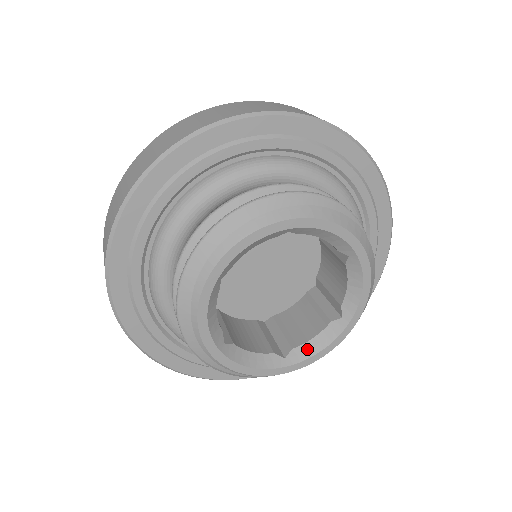
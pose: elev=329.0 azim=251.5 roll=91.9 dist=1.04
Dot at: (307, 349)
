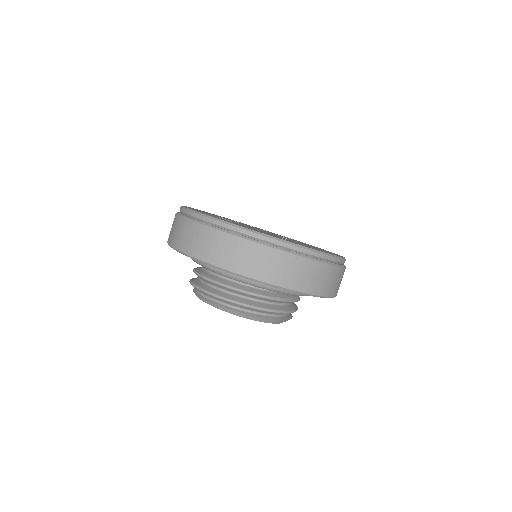
Dot at: occluded
